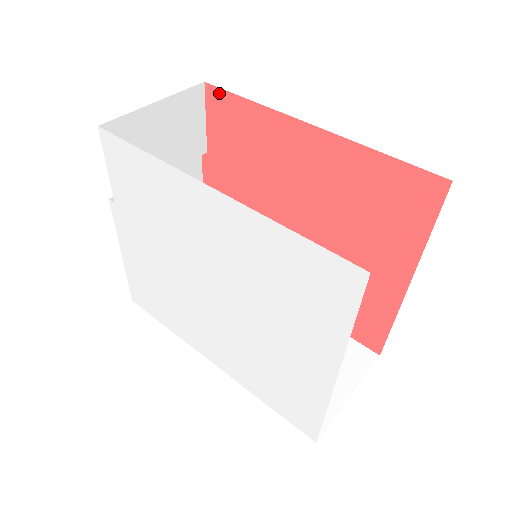
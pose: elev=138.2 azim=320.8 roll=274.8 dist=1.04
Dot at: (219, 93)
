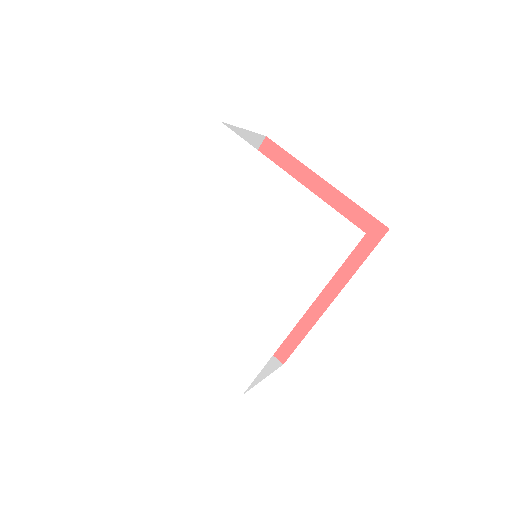
Dot at: occluded
